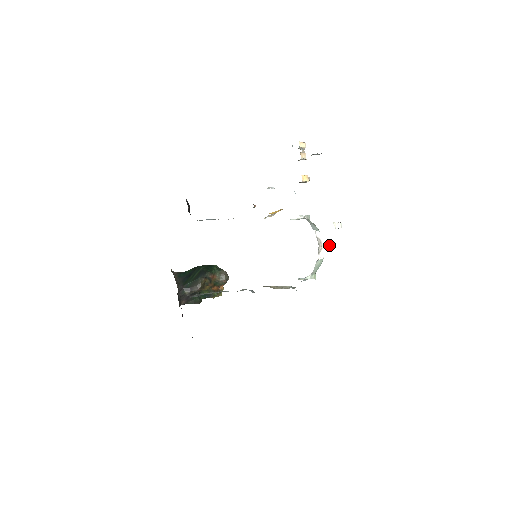
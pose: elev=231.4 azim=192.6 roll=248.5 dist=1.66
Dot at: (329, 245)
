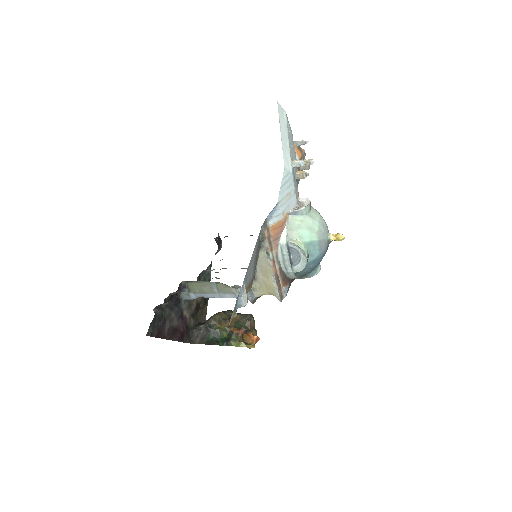
Dot at: (339, 233)
